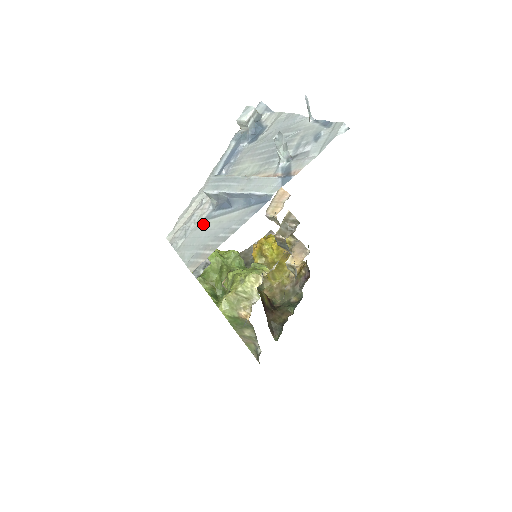
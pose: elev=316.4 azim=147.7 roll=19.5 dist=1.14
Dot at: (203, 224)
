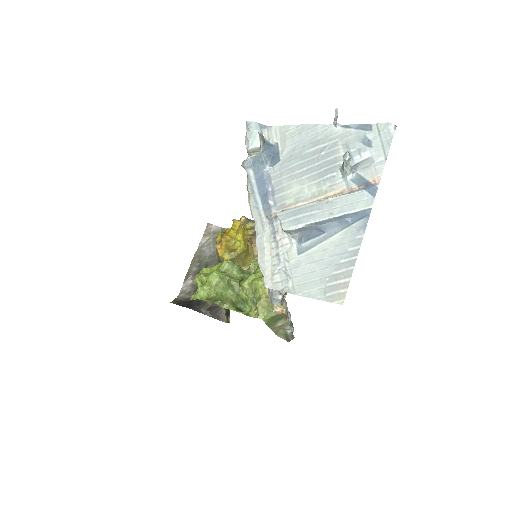
Dot at: (303, 259)
